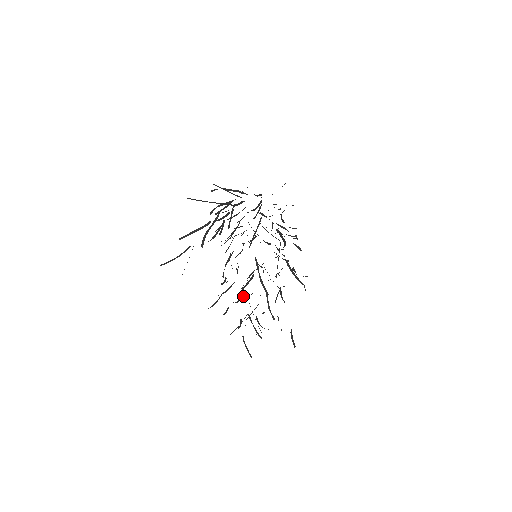
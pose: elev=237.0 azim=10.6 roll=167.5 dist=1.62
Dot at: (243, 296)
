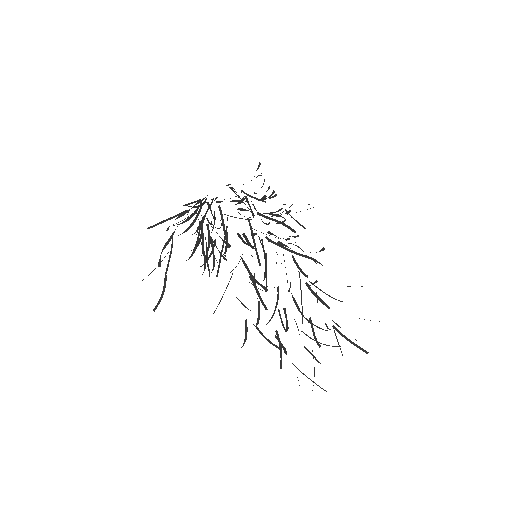
Dot at: (285, 315)
